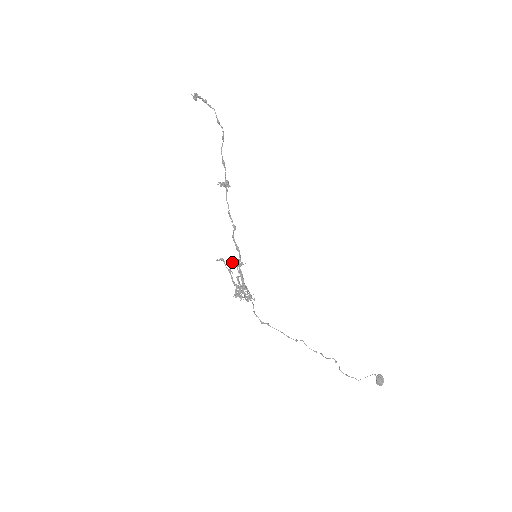
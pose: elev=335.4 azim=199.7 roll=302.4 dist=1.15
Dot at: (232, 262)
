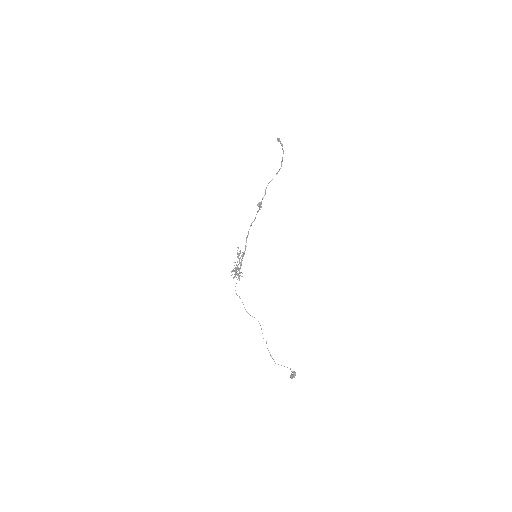
Dot at: (243, 252)
